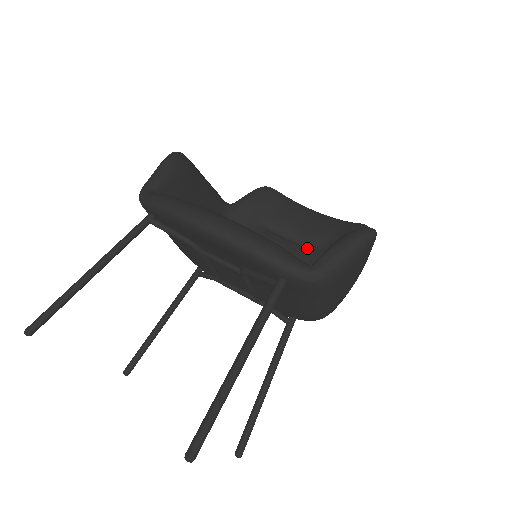
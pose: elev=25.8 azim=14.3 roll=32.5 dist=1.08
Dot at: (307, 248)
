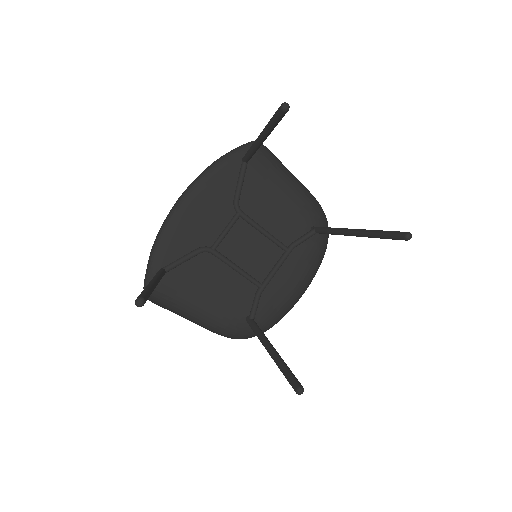
Dot at: occluded
